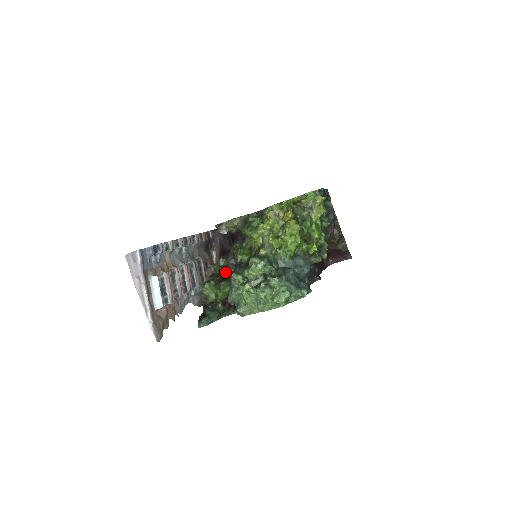
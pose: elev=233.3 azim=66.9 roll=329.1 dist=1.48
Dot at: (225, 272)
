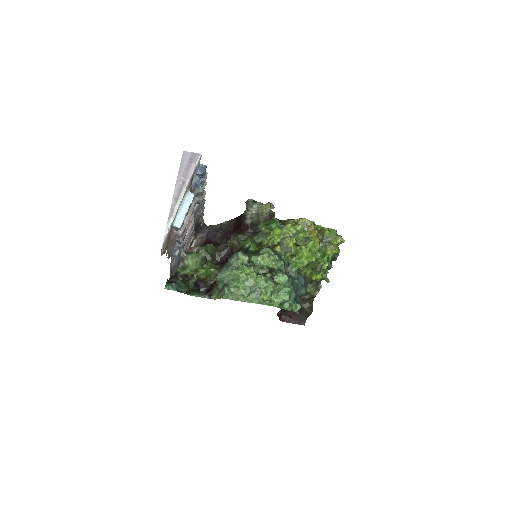
Dot at: (207, 259)
